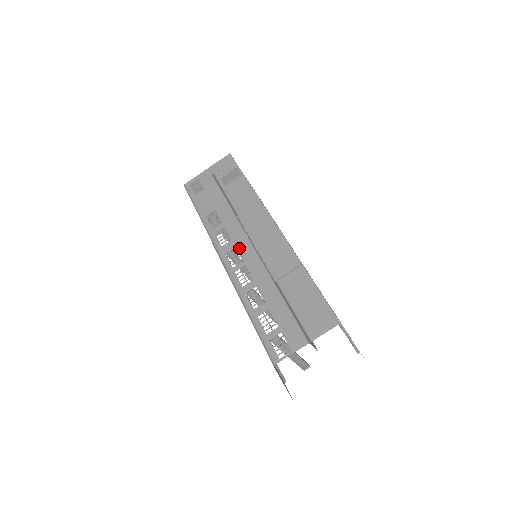
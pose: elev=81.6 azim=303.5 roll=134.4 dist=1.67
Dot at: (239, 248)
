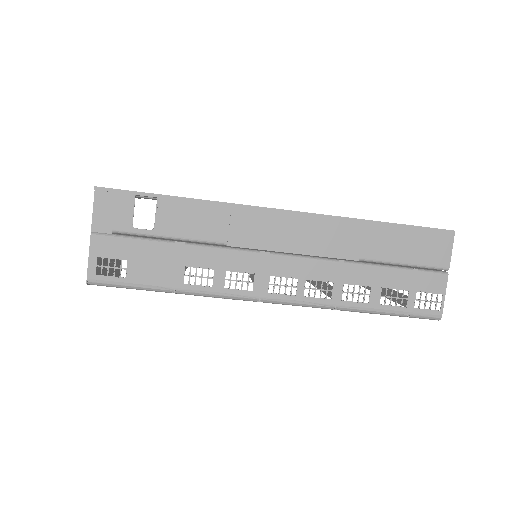
Dot at: (276, 272)
